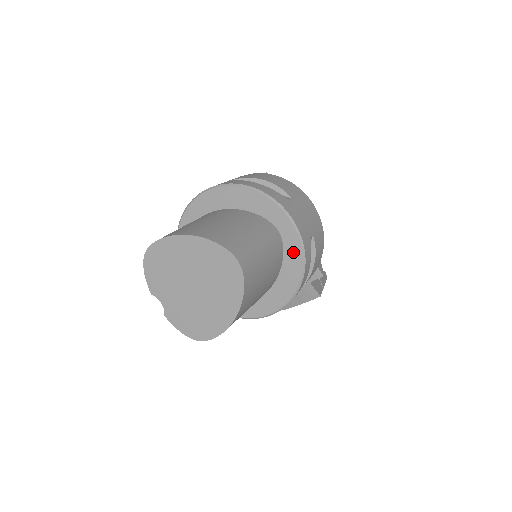
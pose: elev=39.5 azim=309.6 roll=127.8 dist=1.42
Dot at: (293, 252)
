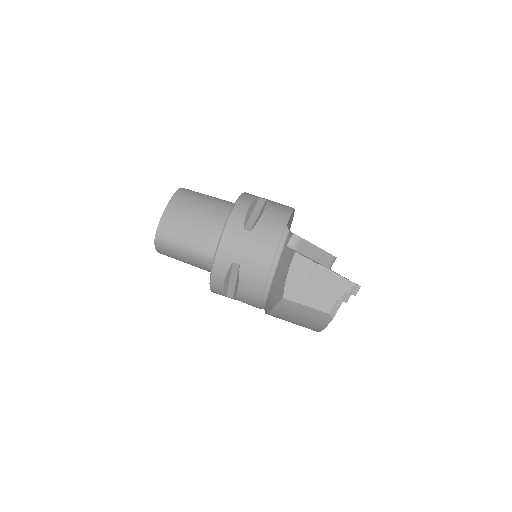
Dot at: occluded
